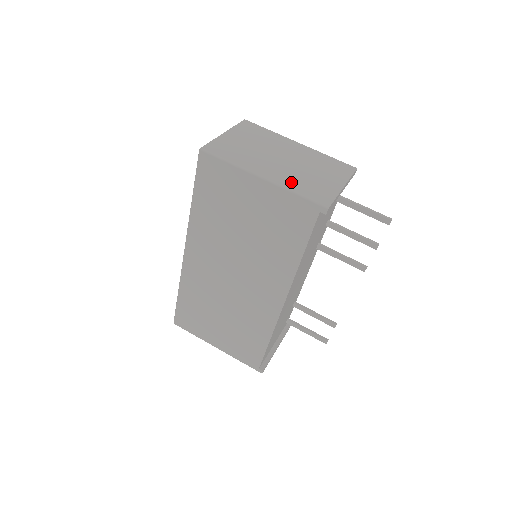
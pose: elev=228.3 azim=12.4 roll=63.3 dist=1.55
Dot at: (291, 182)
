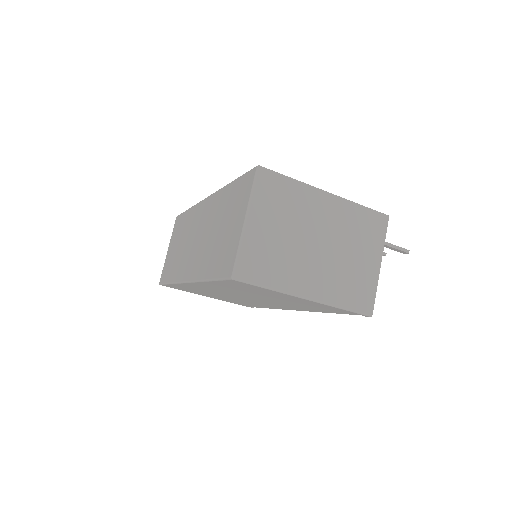
Dot at: (335, 291)
